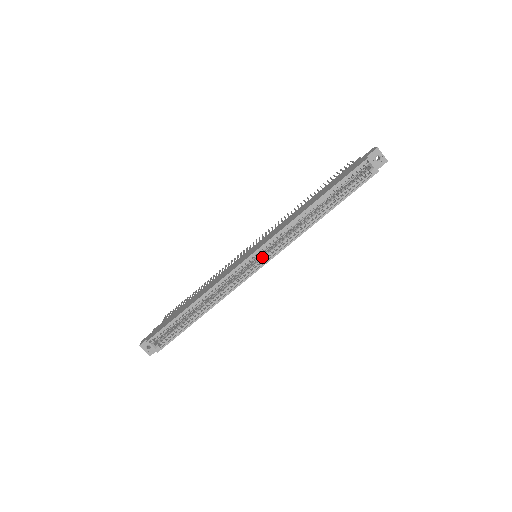
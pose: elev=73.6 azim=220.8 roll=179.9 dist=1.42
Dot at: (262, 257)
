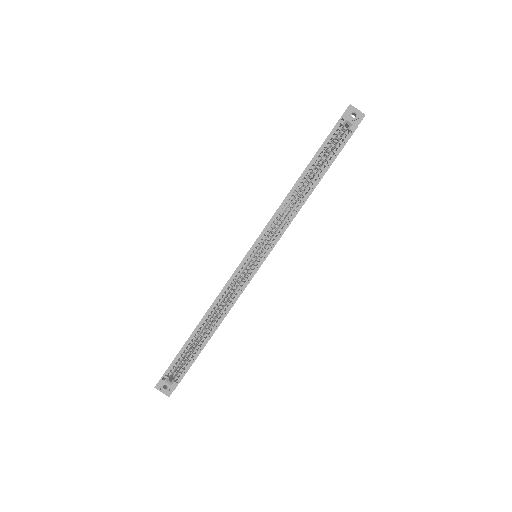
Dot at: occluded
